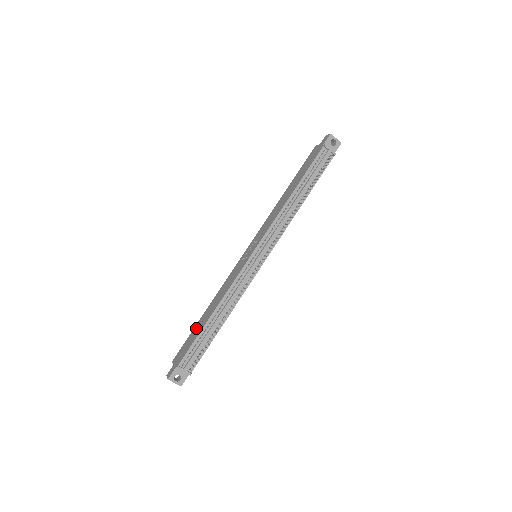
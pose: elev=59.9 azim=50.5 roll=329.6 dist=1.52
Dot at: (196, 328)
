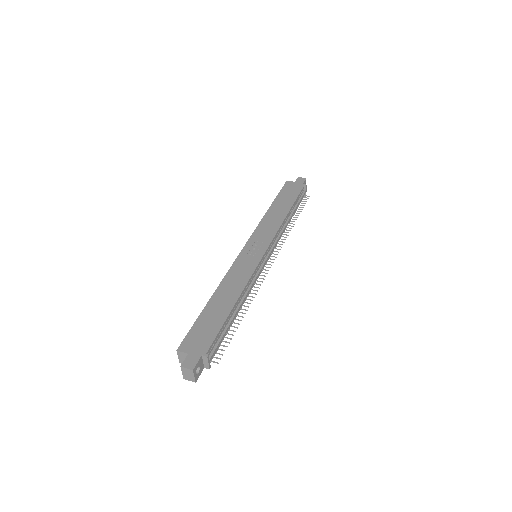
Dot at: (208, 314)
